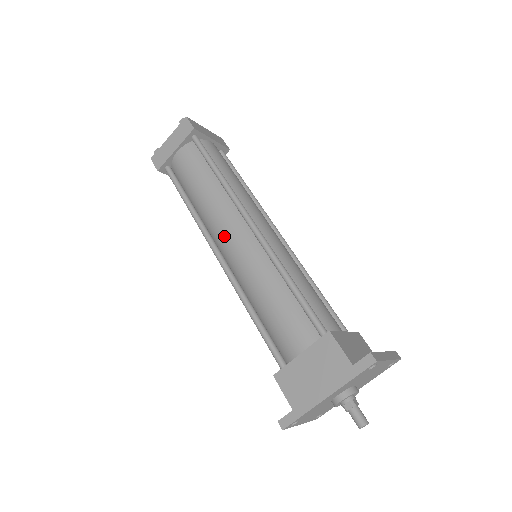
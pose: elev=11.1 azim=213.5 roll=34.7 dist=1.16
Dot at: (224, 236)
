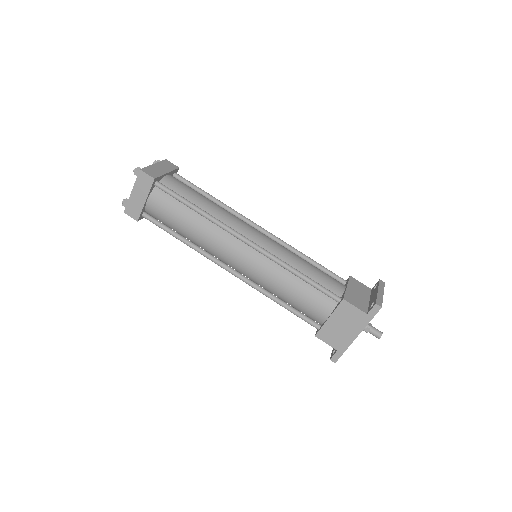
Dot at: (230, 257)
